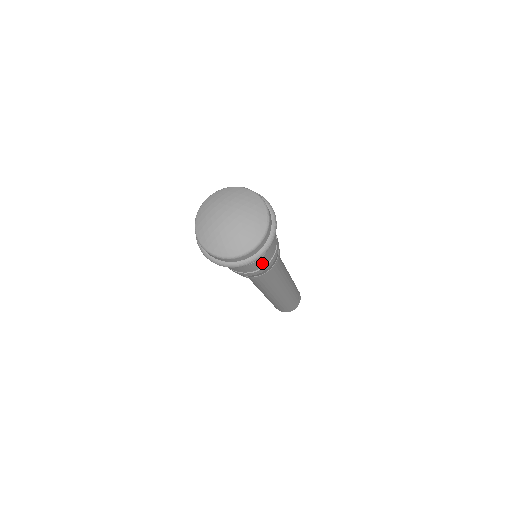
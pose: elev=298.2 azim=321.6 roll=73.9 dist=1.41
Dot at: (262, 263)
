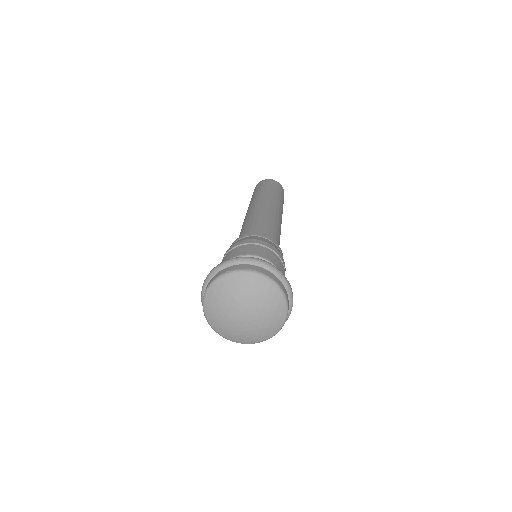
Dot at: occluded
